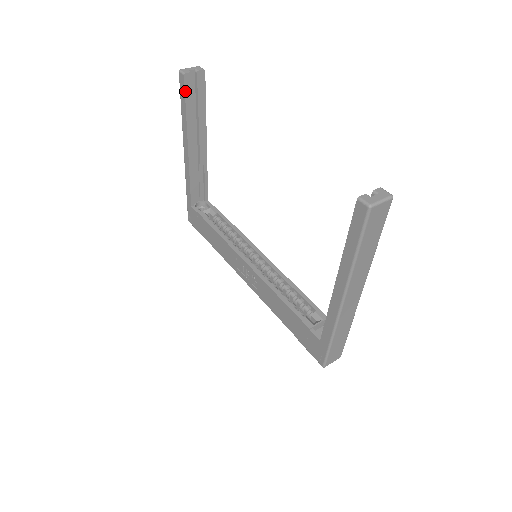
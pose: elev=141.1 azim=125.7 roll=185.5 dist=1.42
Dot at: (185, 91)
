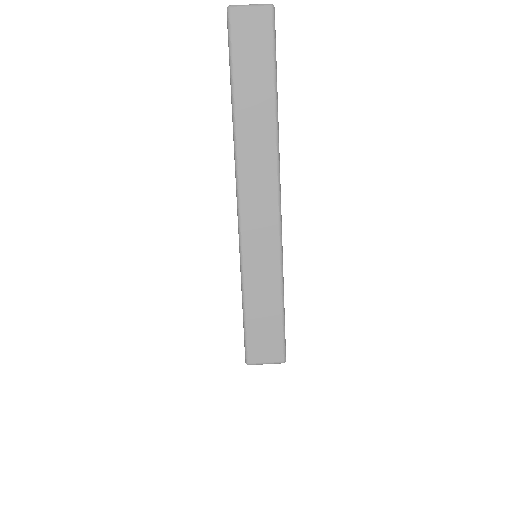
Dot at: occluded
